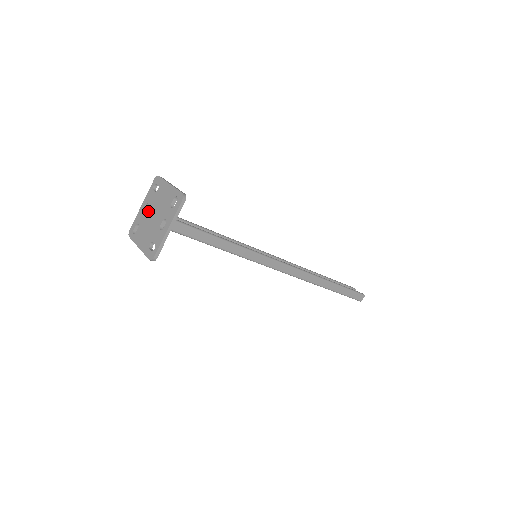
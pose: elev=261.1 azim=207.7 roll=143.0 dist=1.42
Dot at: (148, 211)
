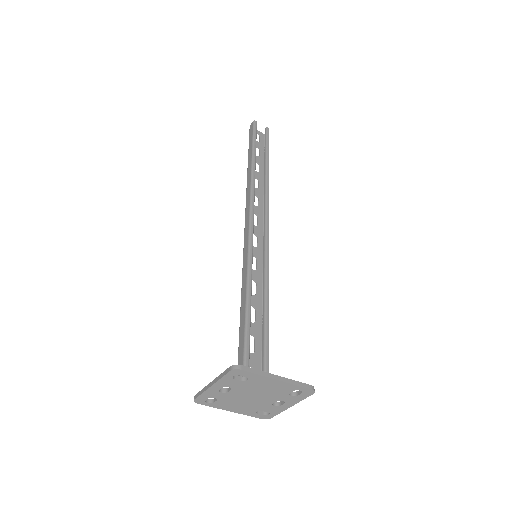
Dot at: (235, 393)
